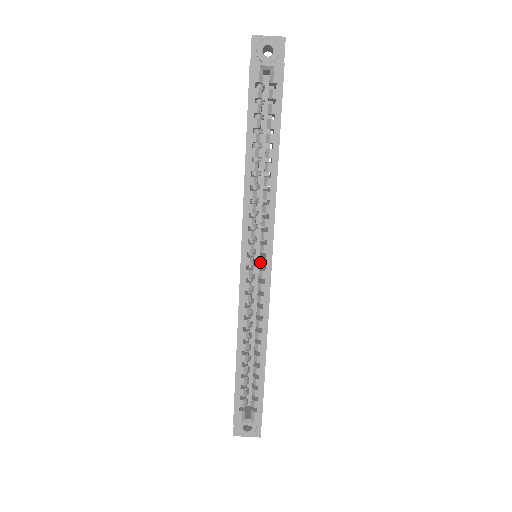
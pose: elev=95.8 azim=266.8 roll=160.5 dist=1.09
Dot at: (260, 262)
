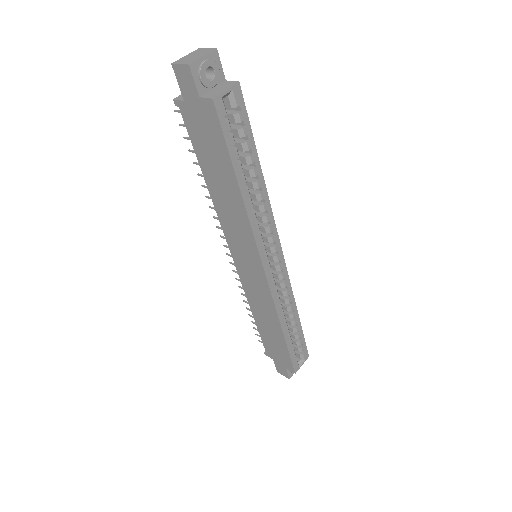
Dot at: (275, 260)
